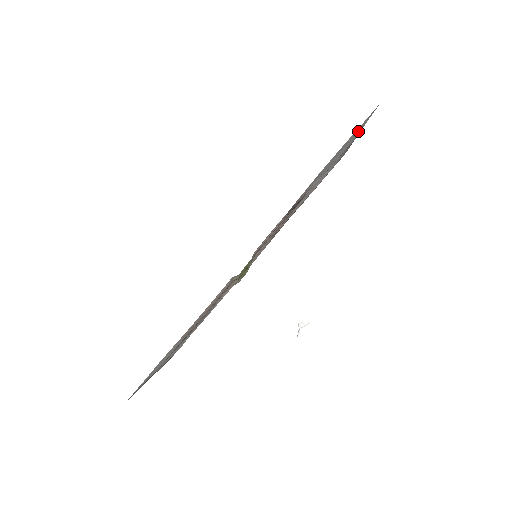
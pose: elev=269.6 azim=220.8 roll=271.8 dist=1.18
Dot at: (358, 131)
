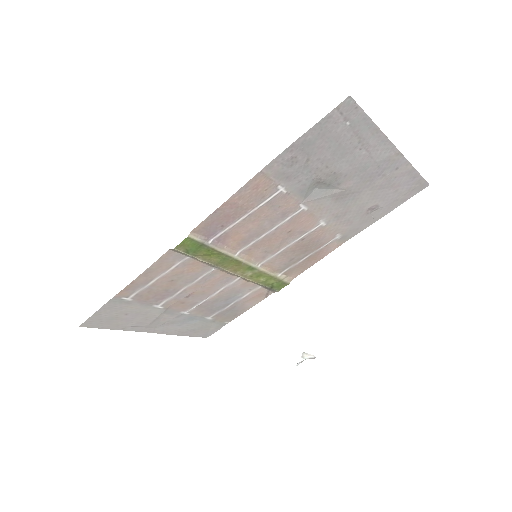
Dot at: (364, 137)
